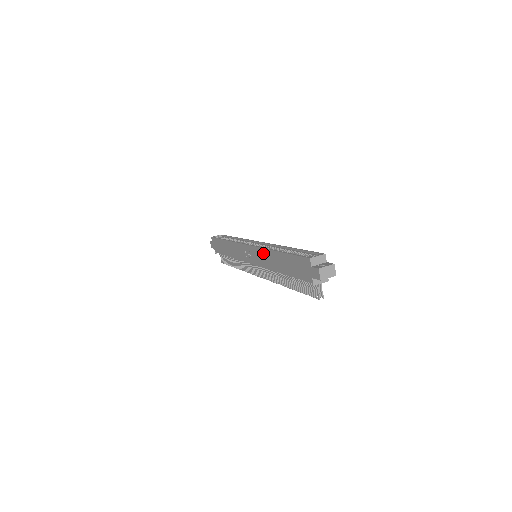
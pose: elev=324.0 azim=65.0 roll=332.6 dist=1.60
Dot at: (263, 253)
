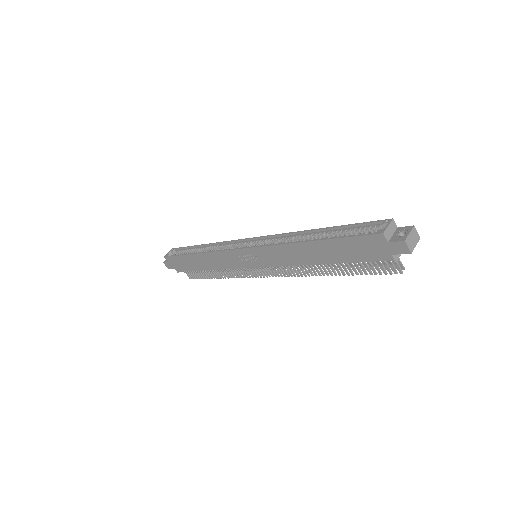
Dot at: (278, 250)
